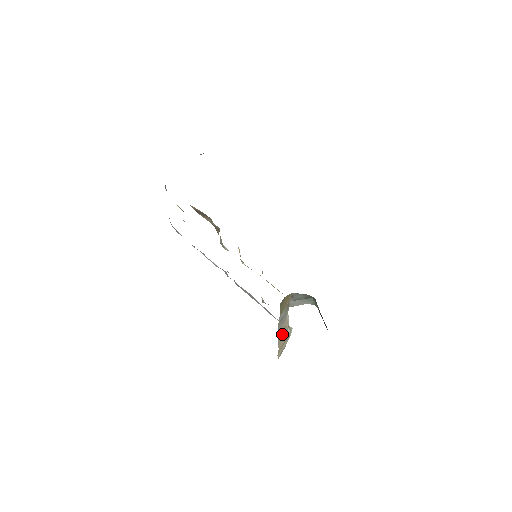
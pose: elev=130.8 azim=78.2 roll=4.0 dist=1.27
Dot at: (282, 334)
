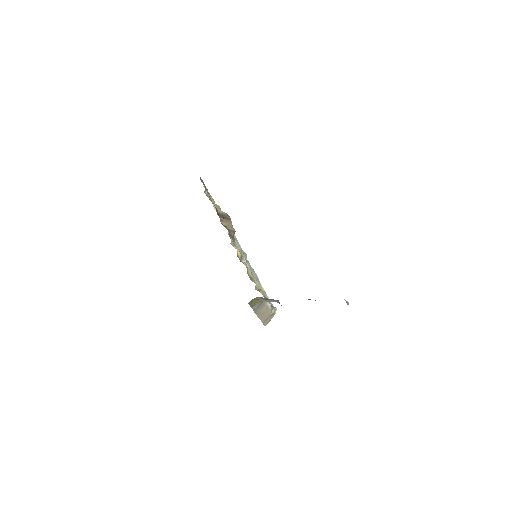
Dot at: (263, 314)
